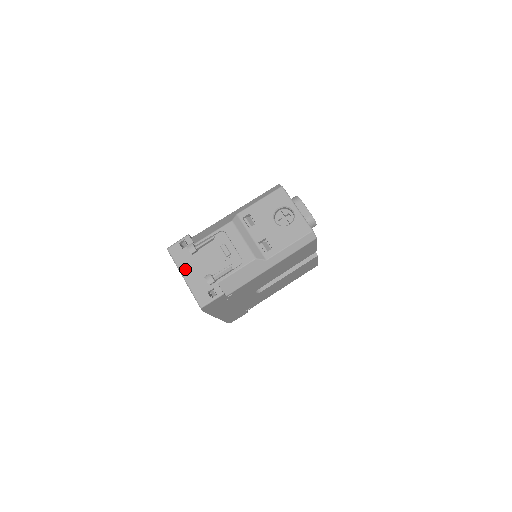
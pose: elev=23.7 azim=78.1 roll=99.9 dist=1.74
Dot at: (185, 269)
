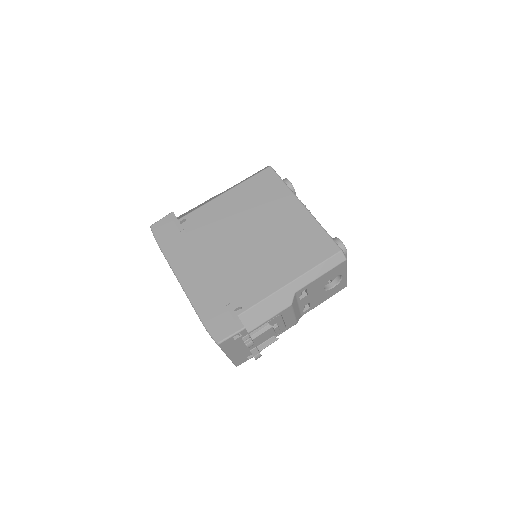
Dot at: (232, 352)
